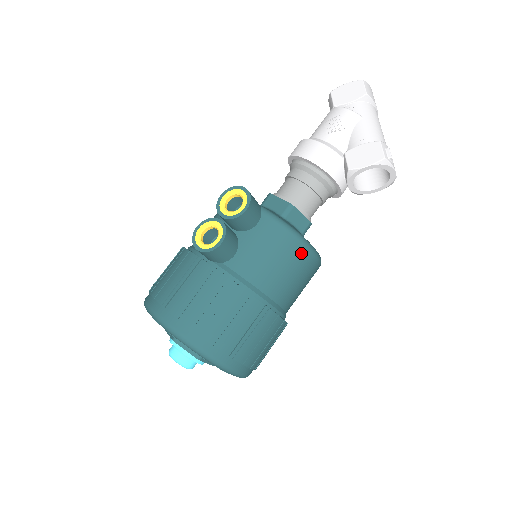
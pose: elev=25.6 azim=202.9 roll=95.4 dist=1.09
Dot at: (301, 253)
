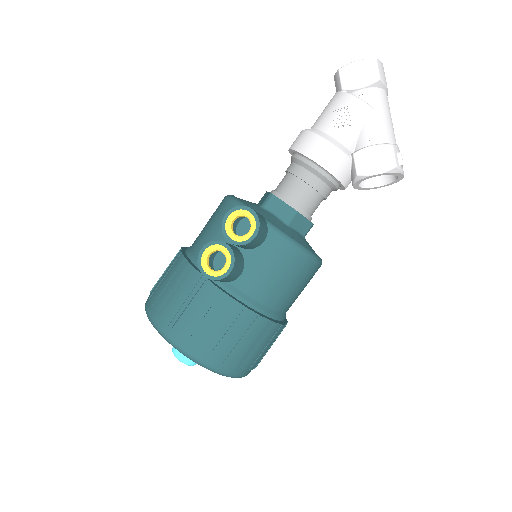
Dot at: (306, 266)
